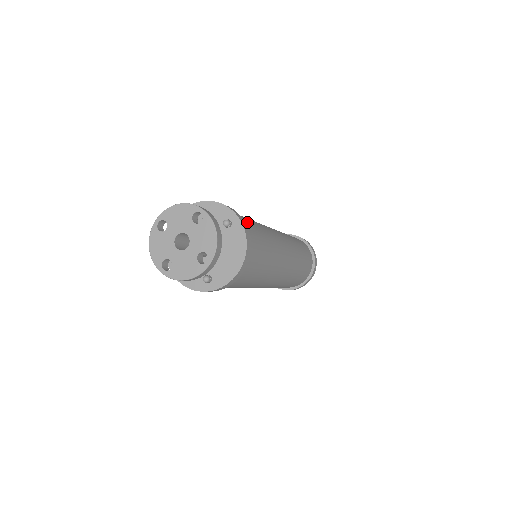
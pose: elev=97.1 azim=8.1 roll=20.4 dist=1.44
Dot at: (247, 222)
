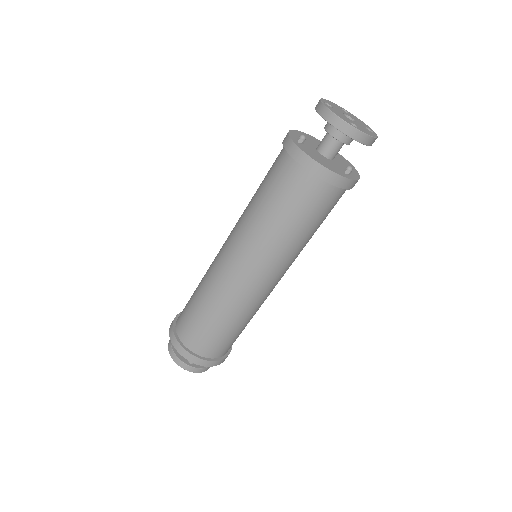
Dot at: occluded
